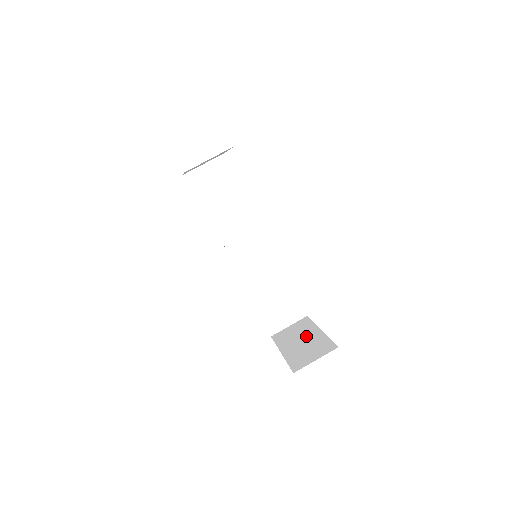
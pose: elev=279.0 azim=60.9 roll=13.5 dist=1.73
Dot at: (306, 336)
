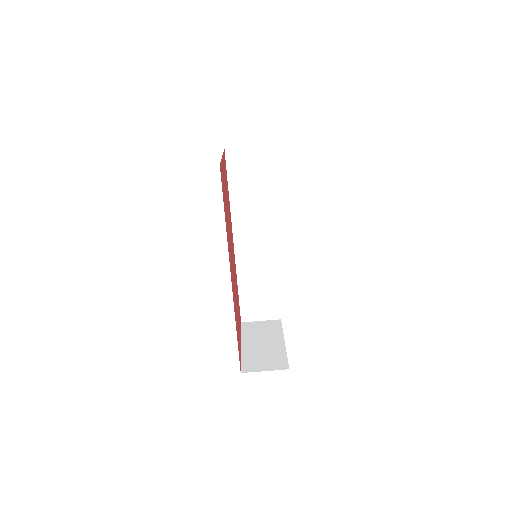
Dot at: (269, 341)
